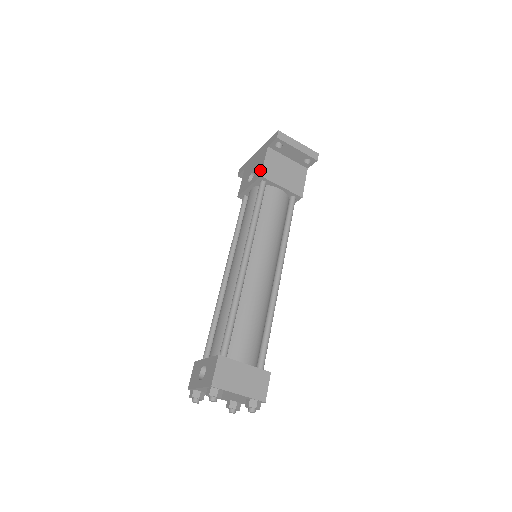
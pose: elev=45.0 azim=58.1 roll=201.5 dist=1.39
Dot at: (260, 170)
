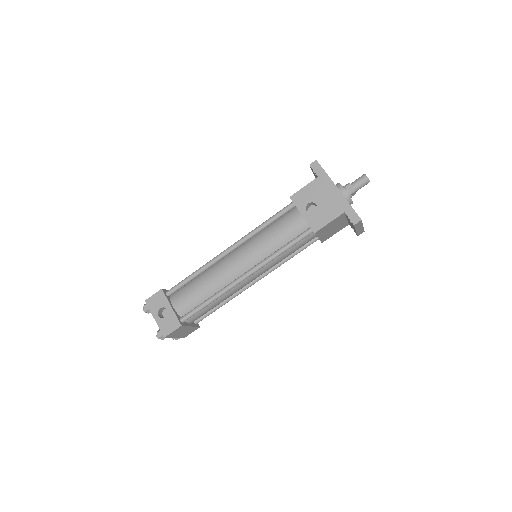
Dot at: (320, 225)
